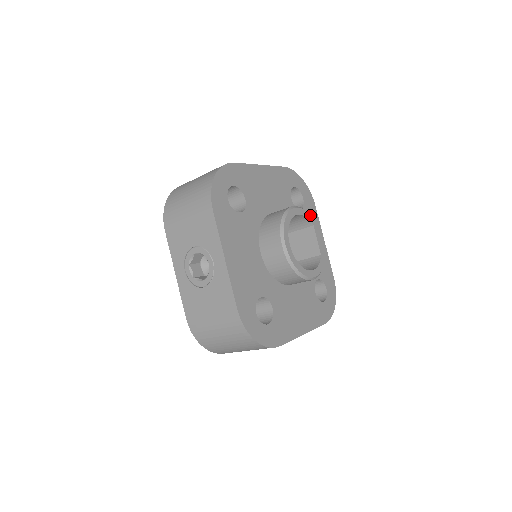
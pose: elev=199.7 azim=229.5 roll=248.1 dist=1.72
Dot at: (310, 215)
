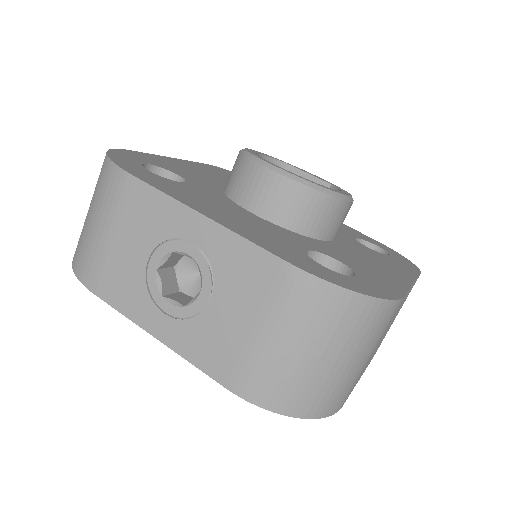
Dot at: occluded
